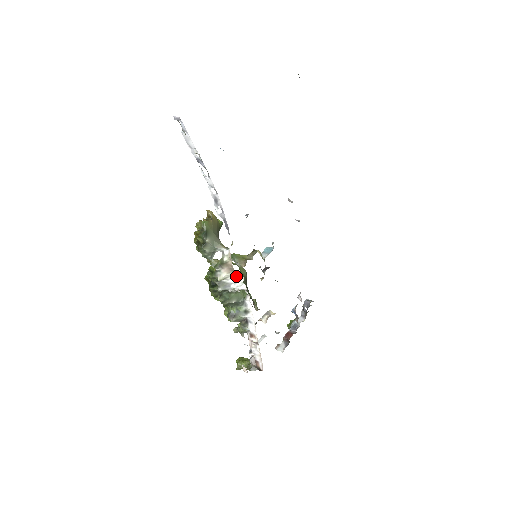
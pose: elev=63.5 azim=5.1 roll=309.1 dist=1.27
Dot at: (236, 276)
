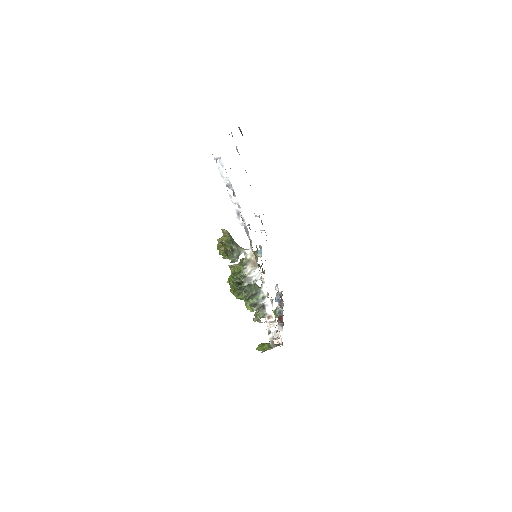
Dot at: (256, 269)
